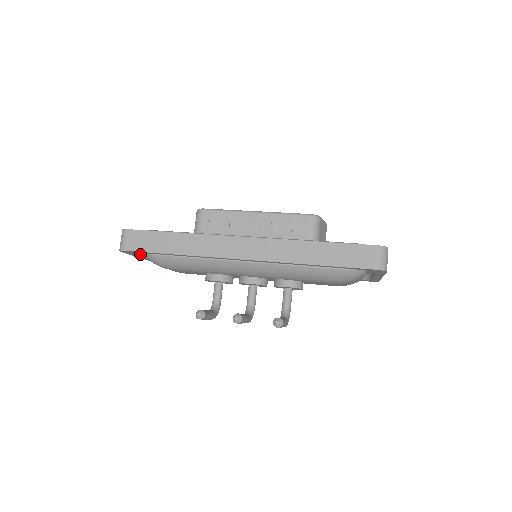
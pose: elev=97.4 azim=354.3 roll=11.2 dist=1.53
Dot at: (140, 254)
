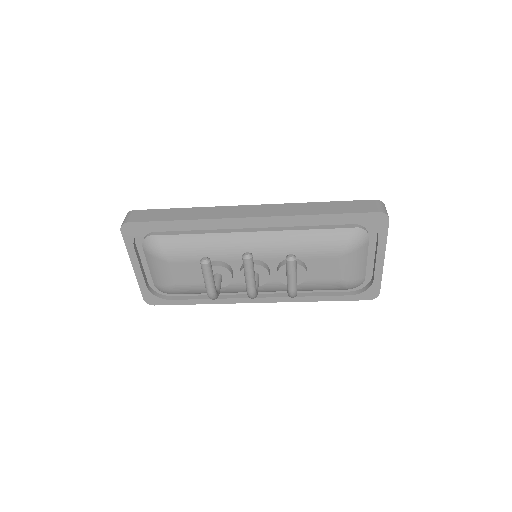
Dot at: (136, 251)
